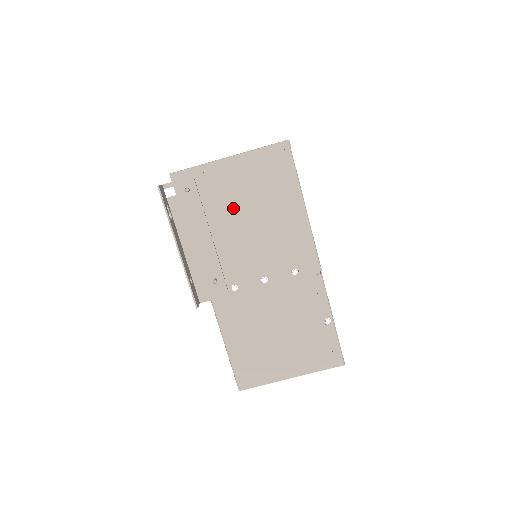
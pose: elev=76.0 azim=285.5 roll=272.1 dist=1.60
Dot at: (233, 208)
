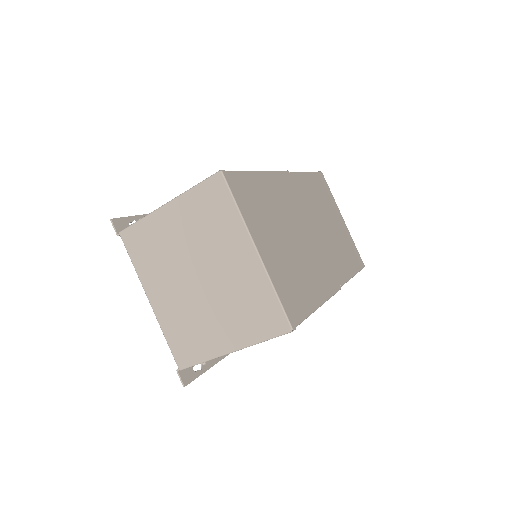
Dot at: occluded
